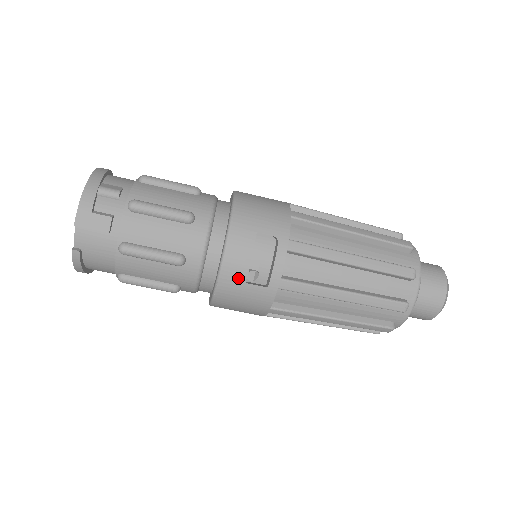
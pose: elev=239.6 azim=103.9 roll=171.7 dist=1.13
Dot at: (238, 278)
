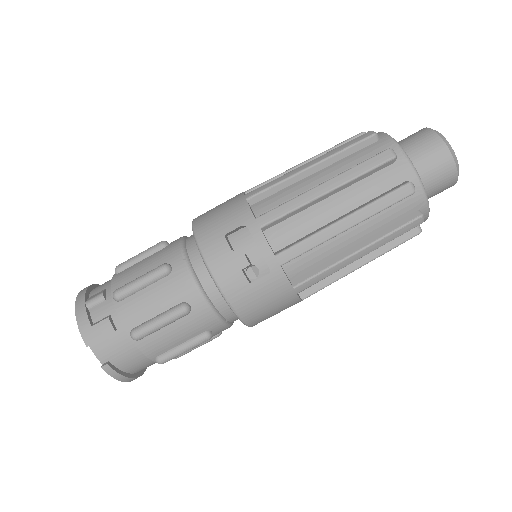
Dot at: (240, 285)
